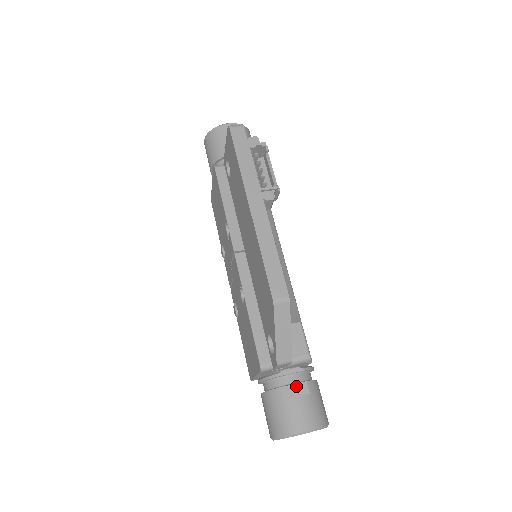
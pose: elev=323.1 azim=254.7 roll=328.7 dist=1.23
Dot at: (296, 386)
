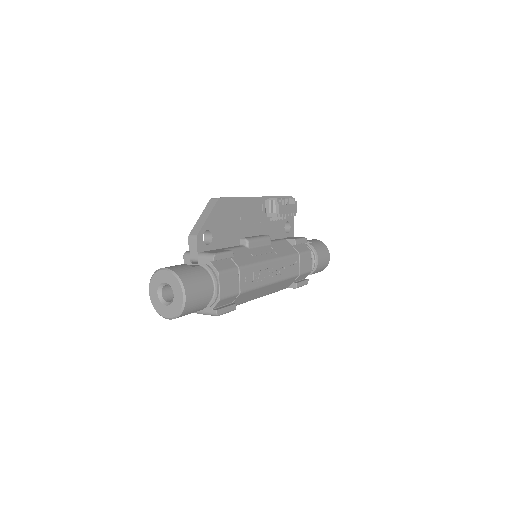
Dot at: (191, 265)
